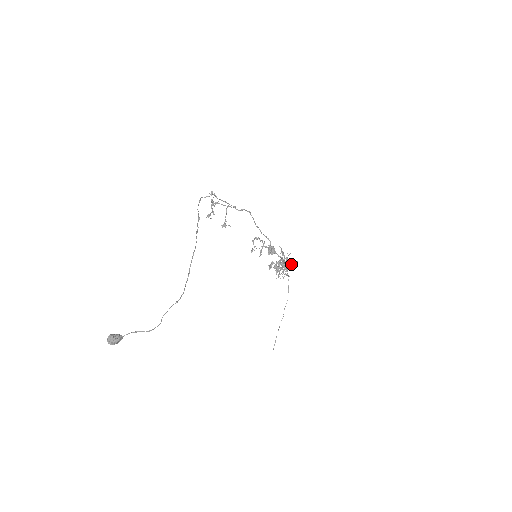
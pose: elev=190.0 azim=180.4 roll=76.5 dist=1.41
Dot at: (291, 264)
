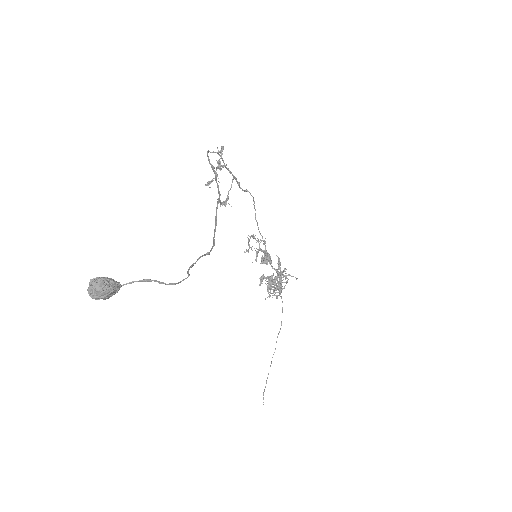
Dot at: (286, 281)
